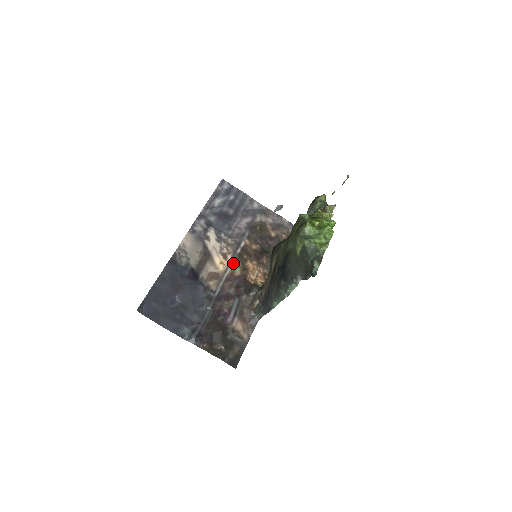
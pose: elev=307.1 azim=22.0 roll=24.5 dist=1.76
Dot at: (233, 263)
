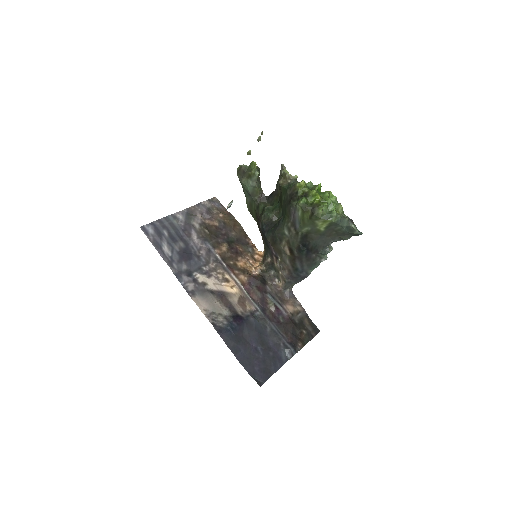
Dot at: (235, 277)
